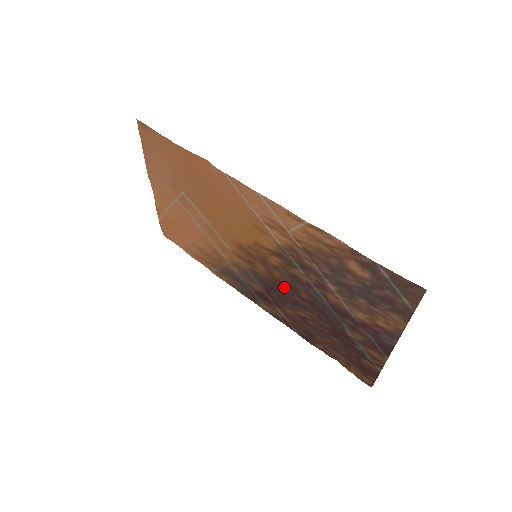
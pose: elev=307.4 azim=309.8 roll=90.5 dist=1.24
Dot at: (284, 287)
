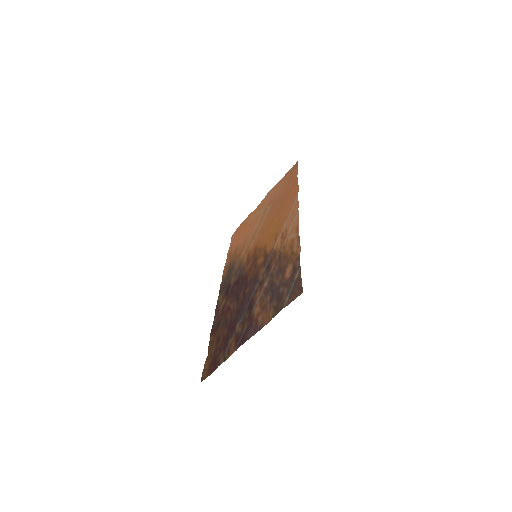
Dot at: (245, 282)
